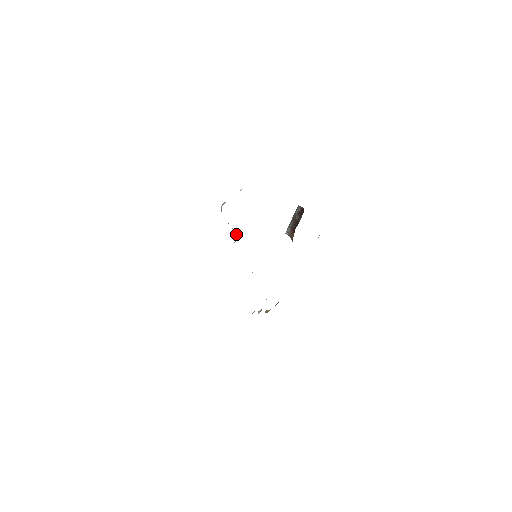
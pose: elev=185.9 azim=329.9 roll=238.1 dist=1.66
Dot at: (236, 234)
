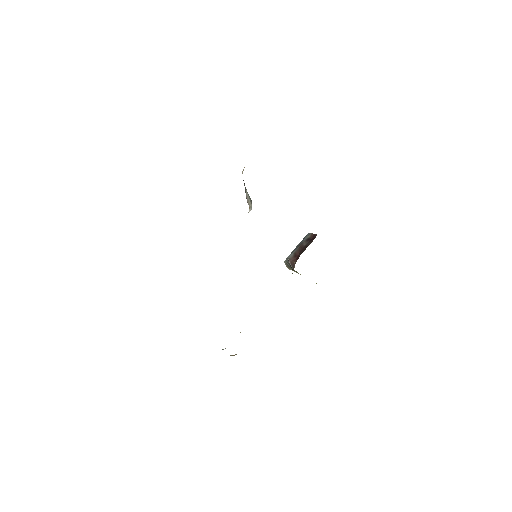
Dot at: (250, 207)
